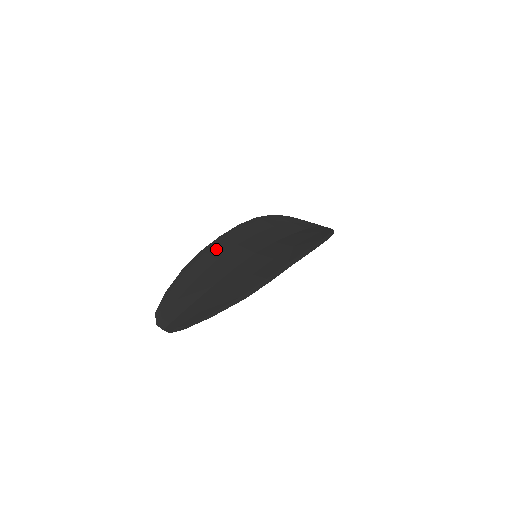
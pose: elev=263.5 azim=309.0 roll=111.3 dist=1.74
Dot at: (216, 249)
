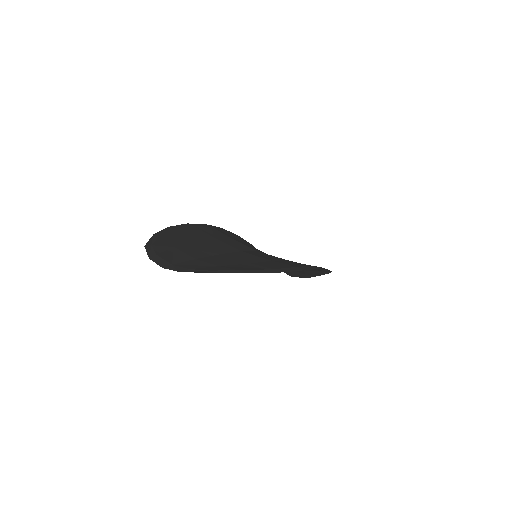
Dot at: (207, 229)
